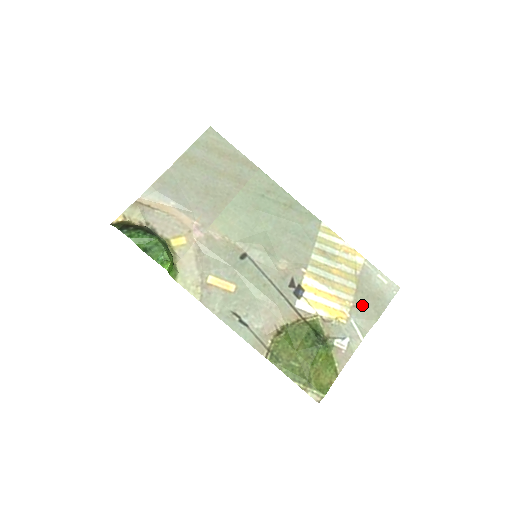
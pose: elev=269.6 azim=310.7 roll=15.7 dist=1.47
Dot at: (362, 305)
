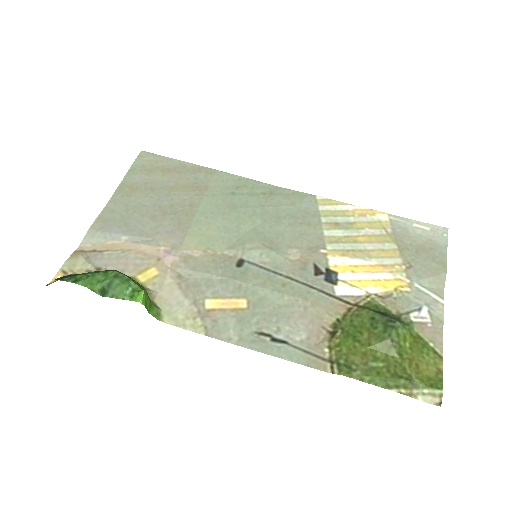
Dot at: (417, 263)
